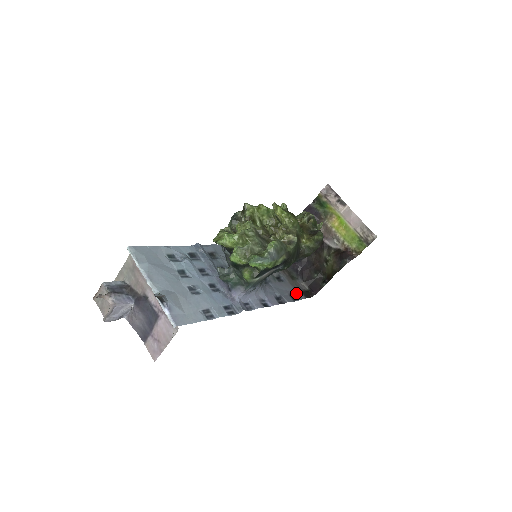
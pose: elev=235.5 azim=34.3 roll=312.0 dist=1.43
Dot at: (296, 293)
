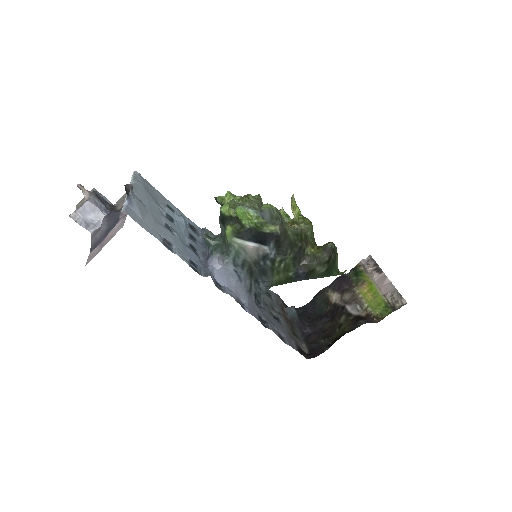
Dot at: (289, 340)
